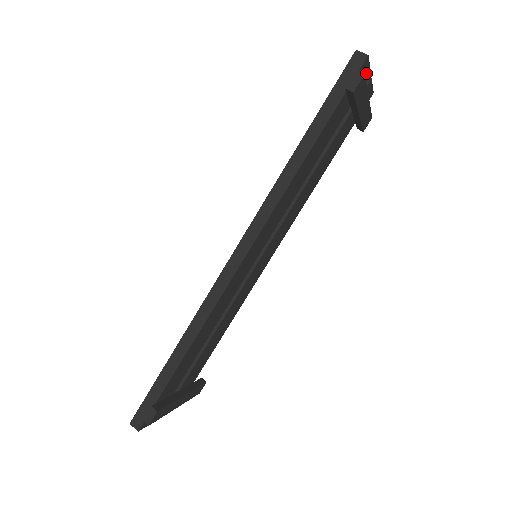
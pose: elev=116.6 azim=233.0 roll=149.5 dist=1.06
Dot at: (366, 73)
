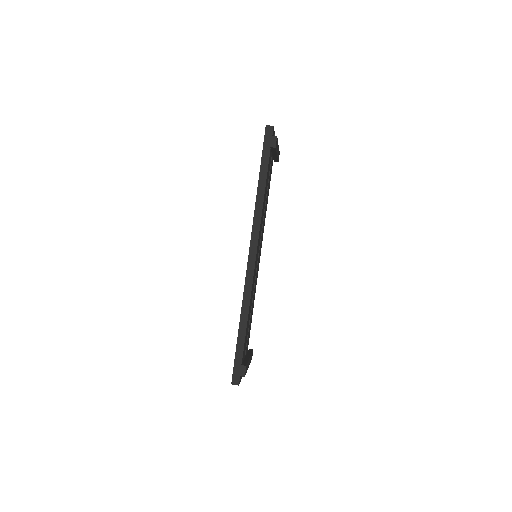
Dot at: occluded
